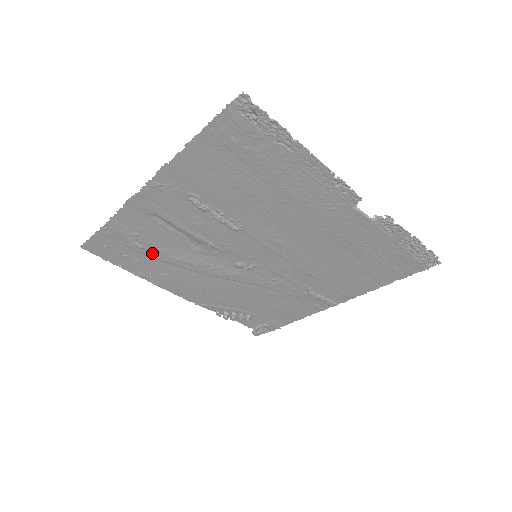
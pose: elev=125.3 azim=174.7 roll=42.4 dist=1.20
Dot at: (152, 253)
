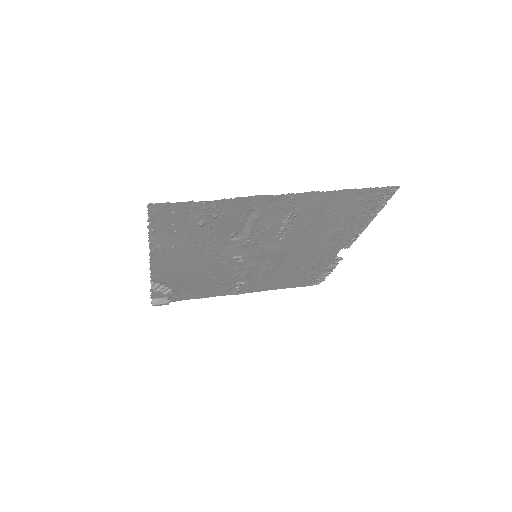
Dot at: (199, 231)
